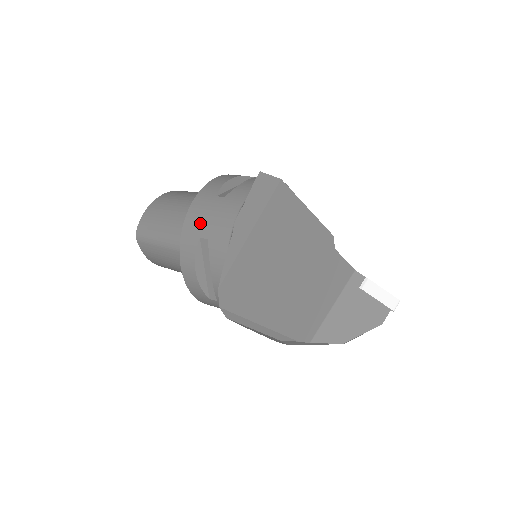
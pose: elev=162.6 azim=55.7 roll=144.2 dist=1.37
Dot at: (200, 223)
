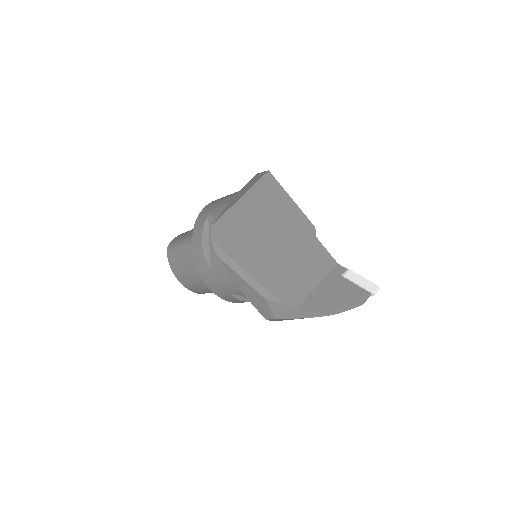
Dot at: (210, 208)
